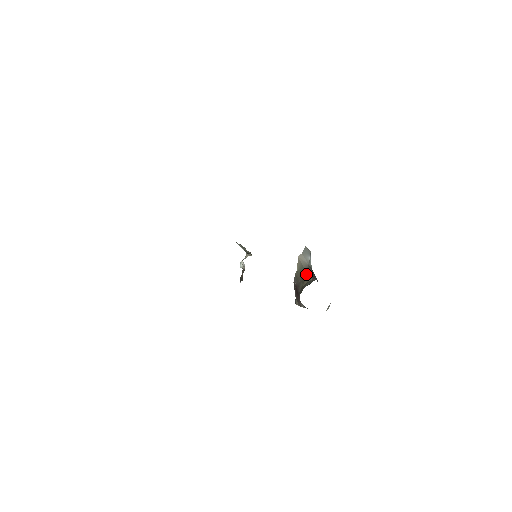
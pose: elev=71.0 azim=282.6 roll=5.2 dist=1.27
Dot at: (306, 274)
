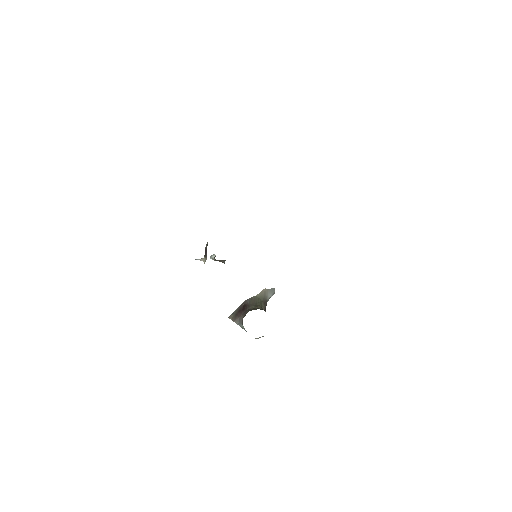
Dot at: (262, 303)
